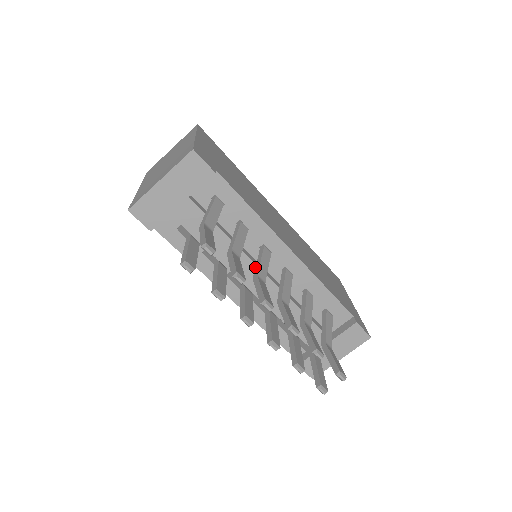
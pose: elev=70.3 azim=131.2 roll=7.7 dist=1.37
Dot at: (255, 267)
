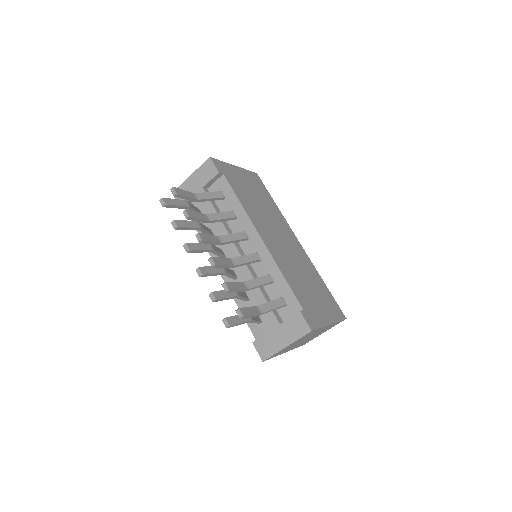
Dot at: occluded
